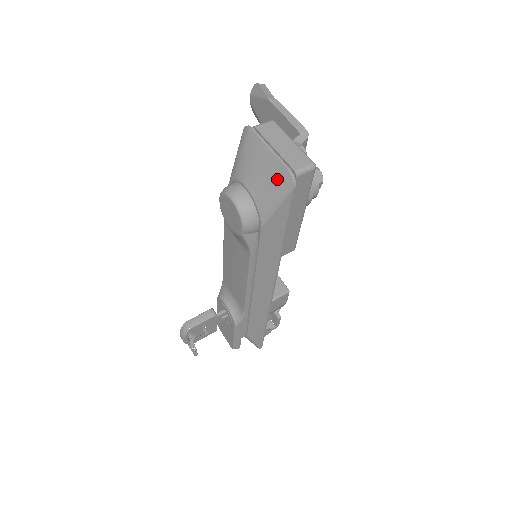
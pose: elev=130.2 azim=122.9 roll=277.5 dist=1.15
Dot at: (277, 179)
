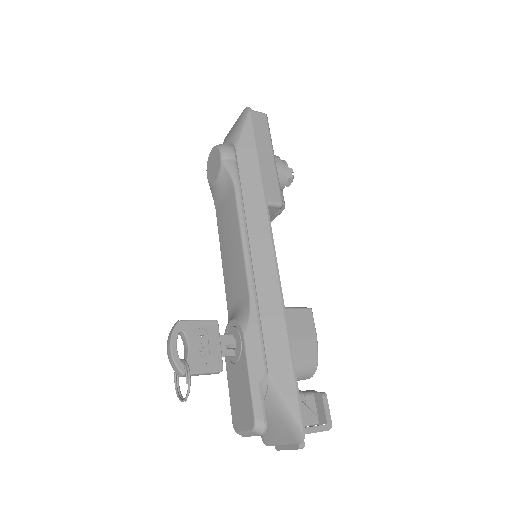
Dot at: (240, 118)
